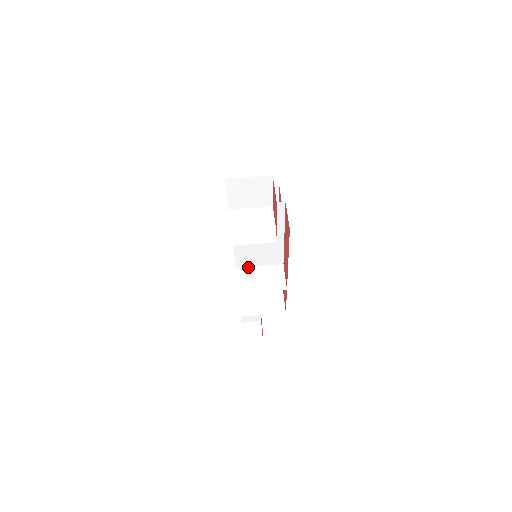
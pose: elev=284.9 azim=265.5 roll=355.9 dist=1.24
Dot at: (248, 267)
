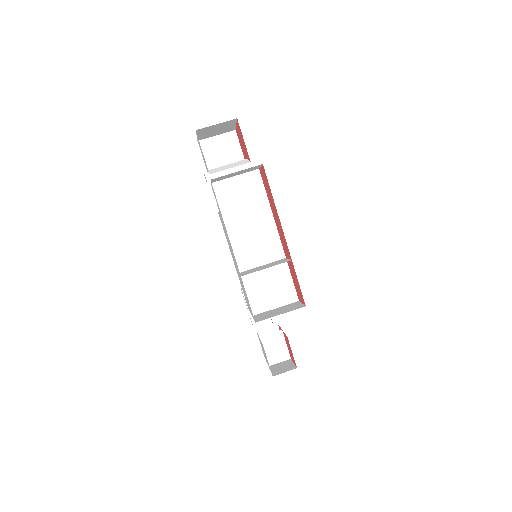
Dot at: (251, 269)
